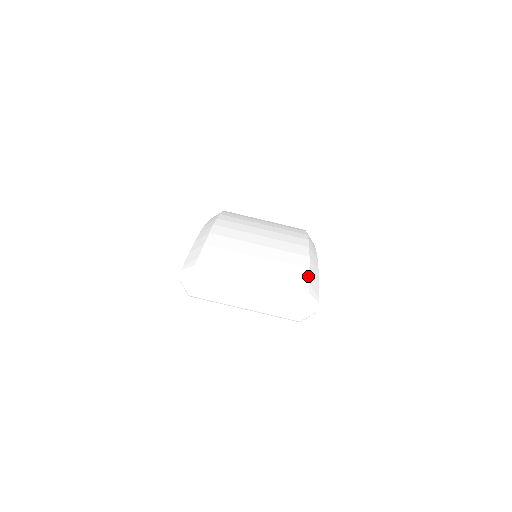
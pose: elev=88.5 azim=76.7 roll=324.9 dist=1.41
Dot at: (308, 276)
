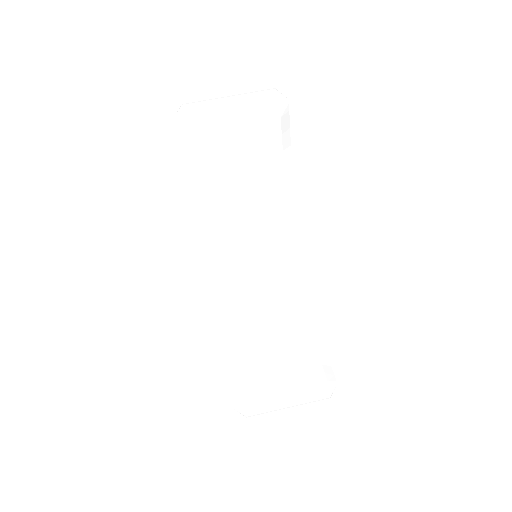
Dot at: occluded
